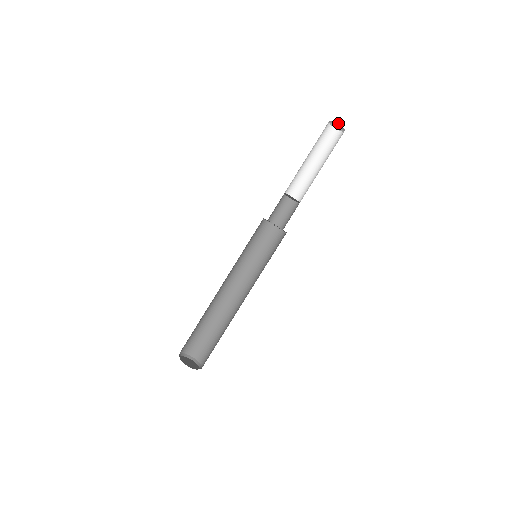
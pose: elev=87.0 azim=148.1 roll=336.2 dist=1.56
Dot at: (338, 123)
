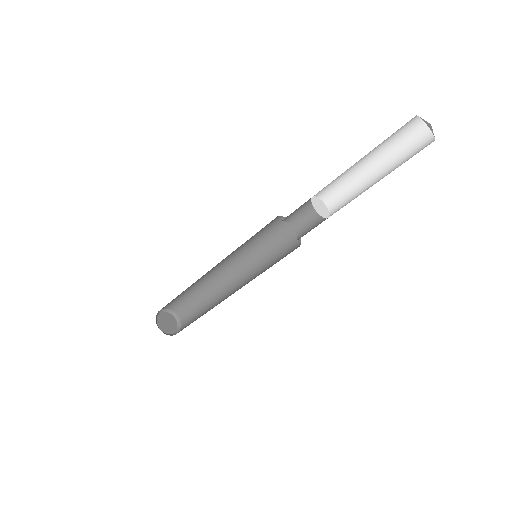
Dot at: occluded
